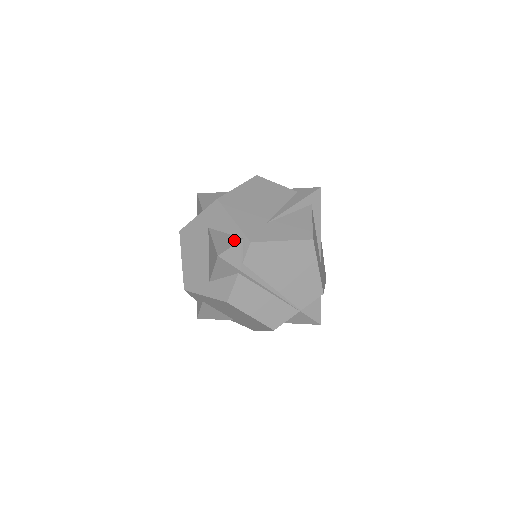
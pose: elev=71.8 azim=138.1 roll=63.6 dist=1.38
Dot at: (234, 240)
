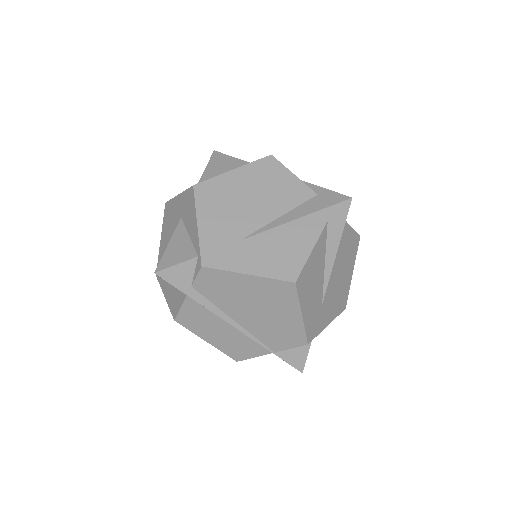
Dot at: (187, 254)
